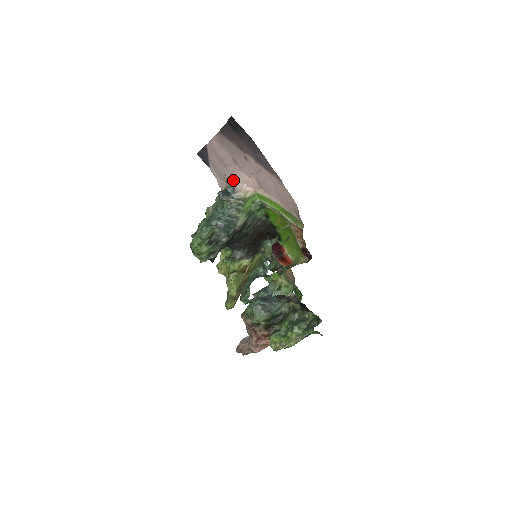
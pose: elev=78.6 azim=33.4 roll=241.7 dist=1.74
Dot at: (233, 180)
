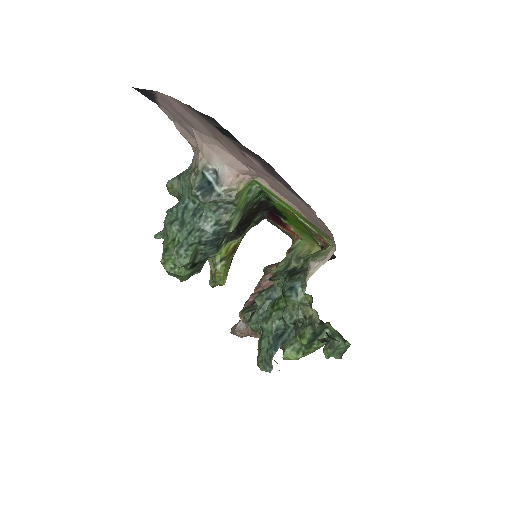
Dot at: (213, 159)
